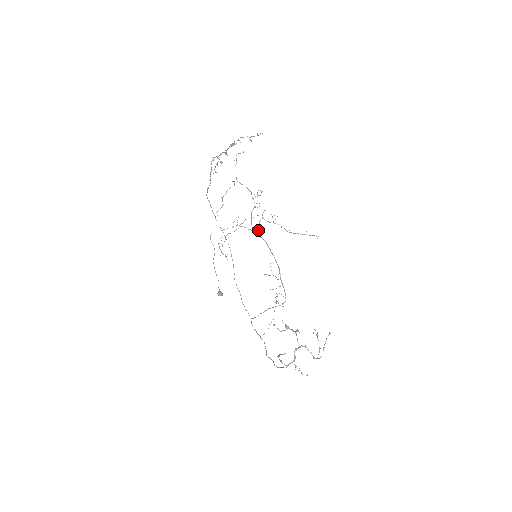
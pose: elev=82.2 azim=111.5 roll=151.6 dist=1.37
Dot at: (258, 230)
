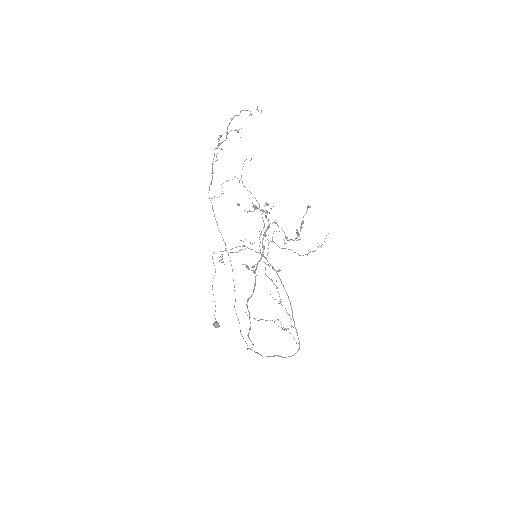
Dot at: (267, 254)
